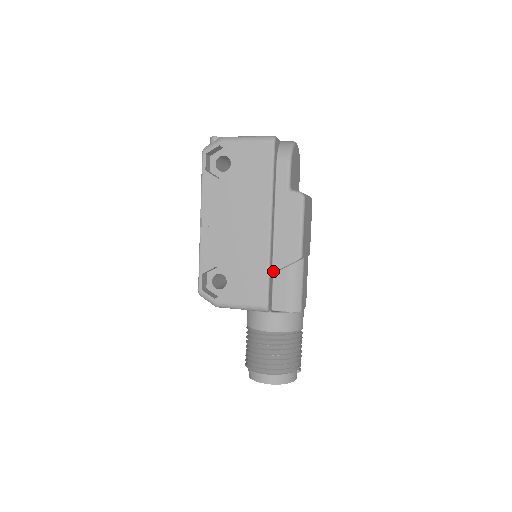
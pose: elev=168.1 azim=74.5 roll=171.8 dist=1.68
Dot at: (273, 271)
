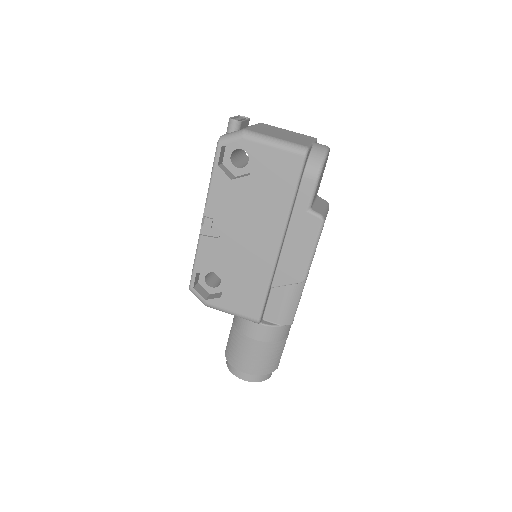
Dot at: (272, 286)
